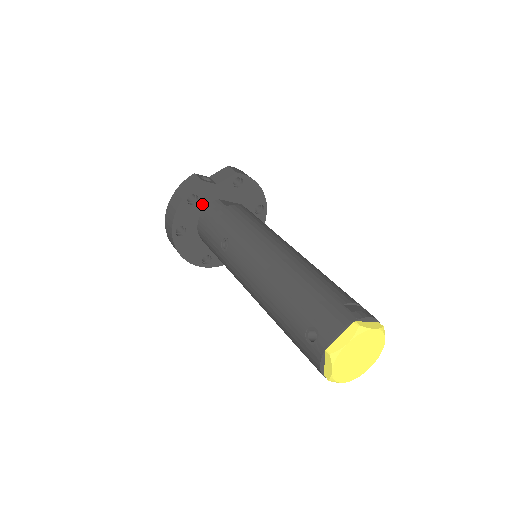
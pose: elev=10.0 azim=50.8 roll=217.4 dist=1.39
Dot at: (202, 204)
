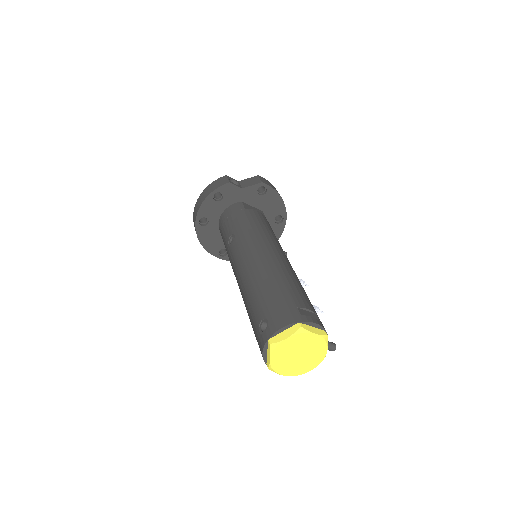
Dot at: (226, 203)
